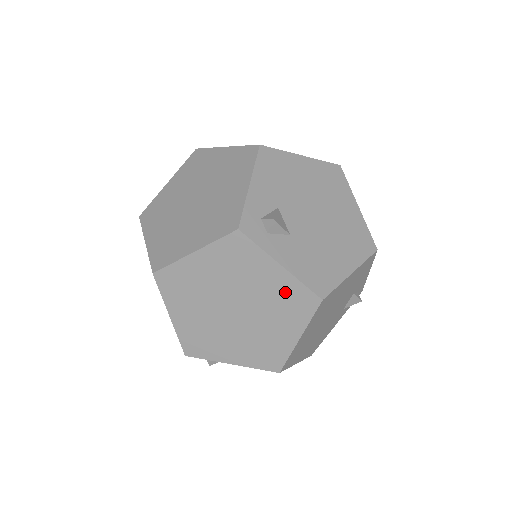
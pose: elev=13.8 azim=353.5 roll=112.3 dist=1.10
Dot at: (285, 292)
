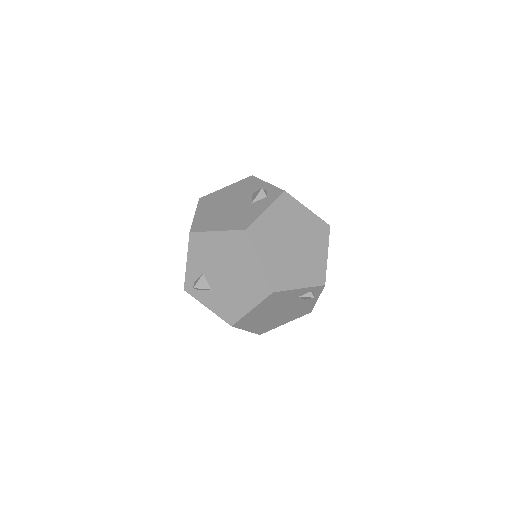
Dot at: occluded
